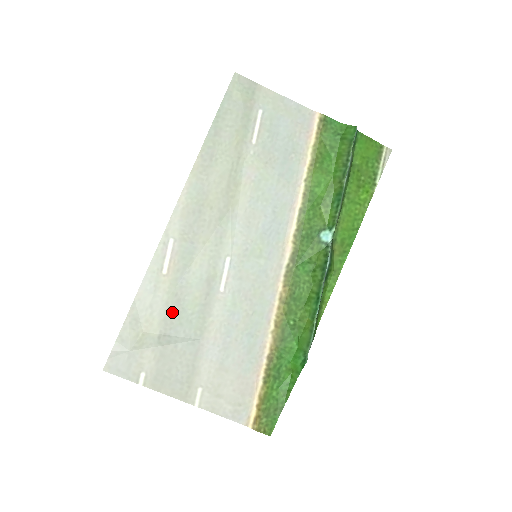
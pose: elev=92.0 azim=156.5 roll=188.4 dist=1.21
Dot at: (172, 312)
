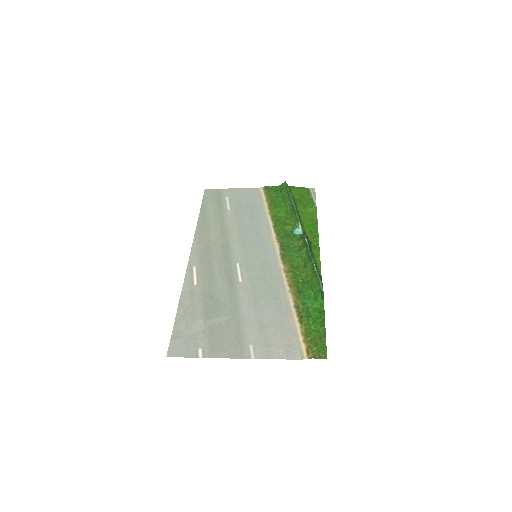
Dot at: (209, 304)
